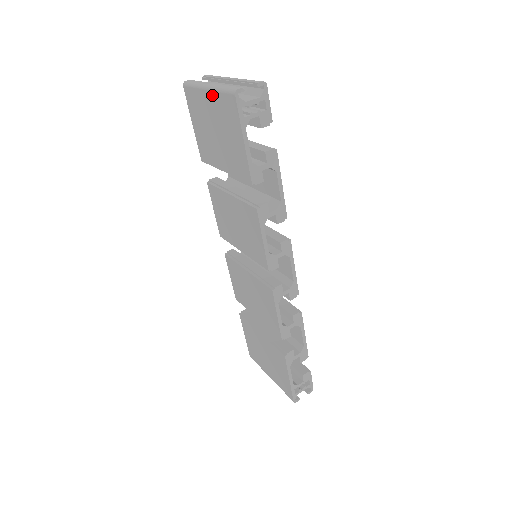
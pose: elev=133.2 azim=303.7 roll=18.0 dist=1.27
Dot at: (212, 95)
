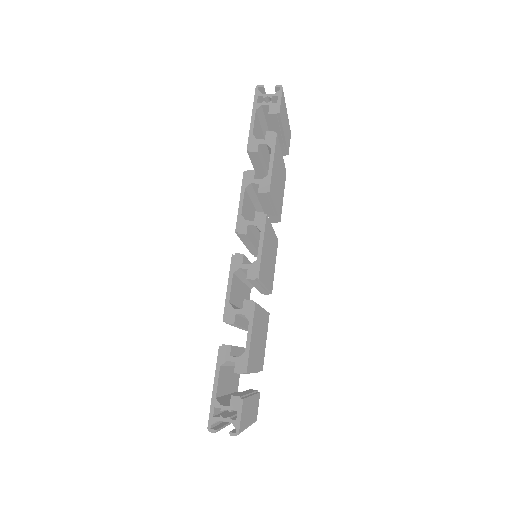
Dot at: occluded
